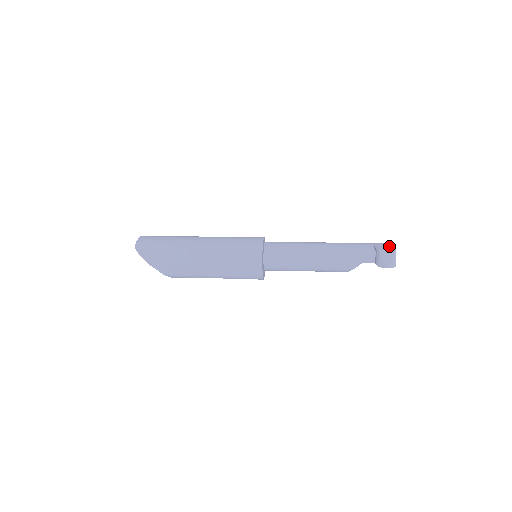
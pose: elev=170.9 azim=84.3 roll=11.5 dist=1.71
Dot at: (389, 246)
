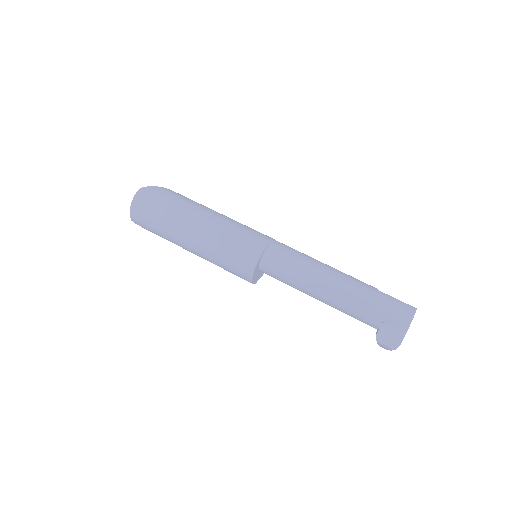
Dot at: (397, 336)
